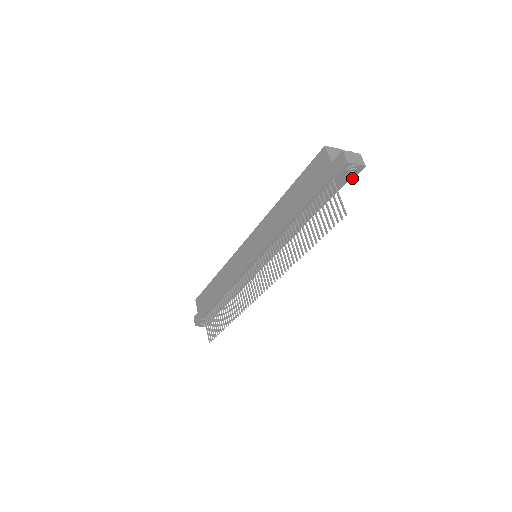
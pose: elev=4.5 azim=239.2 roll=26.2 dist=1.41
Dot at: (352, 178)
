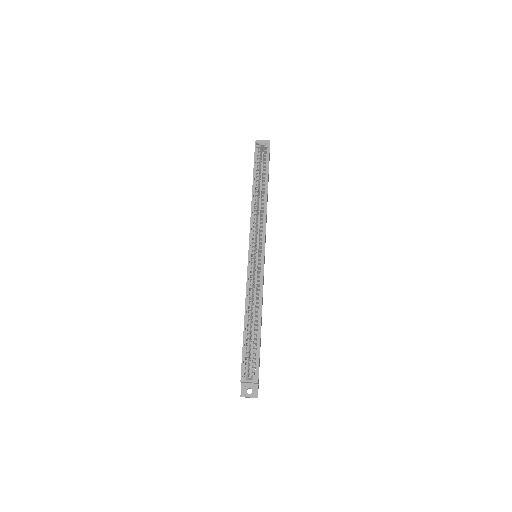
Dot at: occluded
